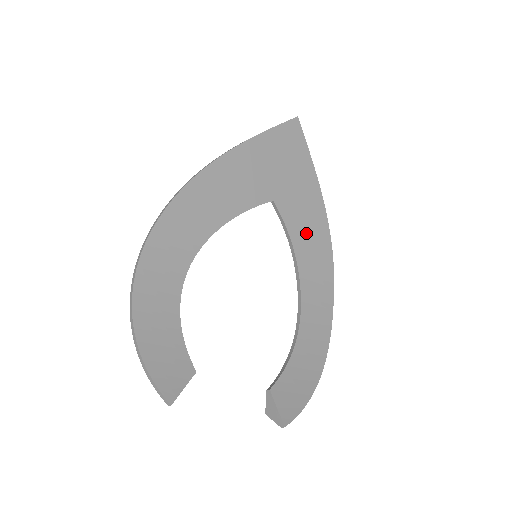
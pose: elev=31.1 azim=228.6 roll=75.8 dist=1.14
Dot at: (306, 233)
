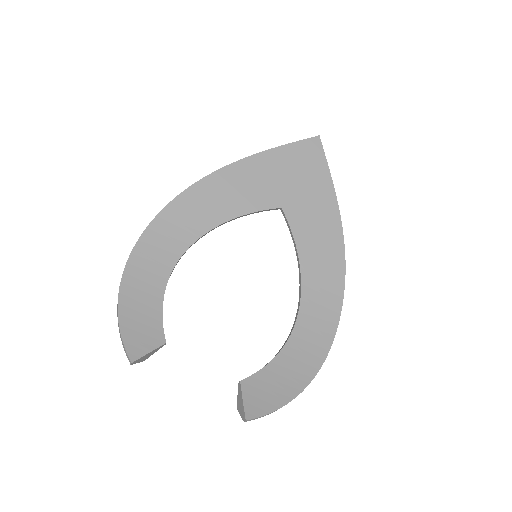
Dot at: (315, 243)
